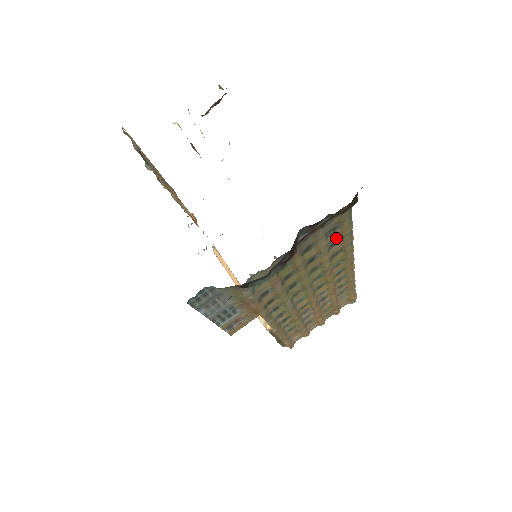
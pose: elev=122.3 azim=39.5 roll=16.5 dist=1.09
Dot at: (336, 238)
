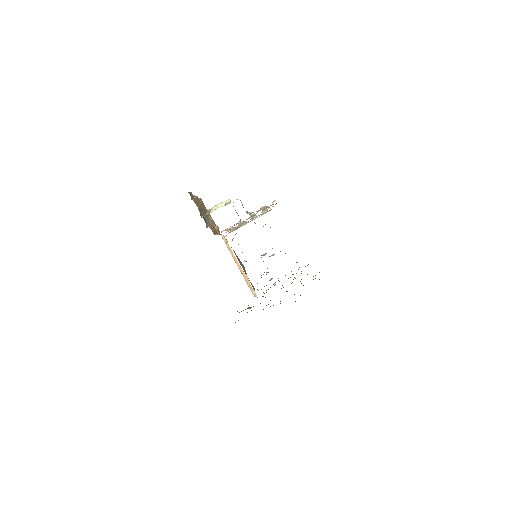
Dot at: occluded
